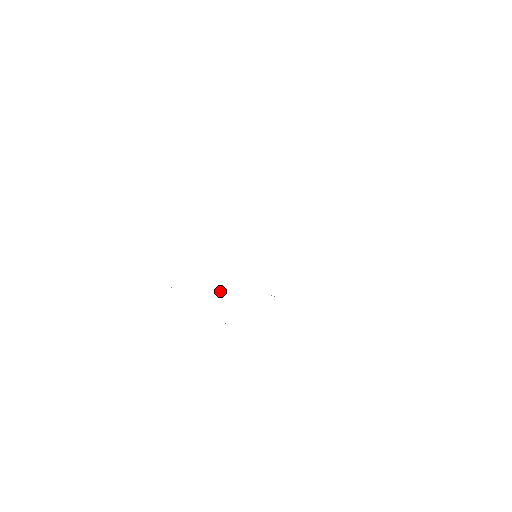
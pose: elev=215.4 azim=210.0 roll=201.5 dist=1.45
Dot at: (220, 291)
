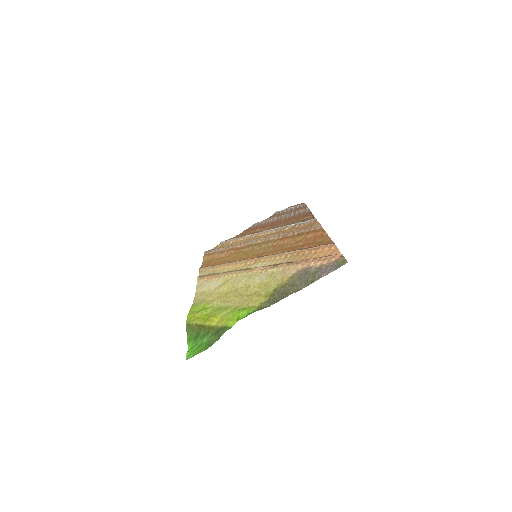
Dot at: (253, 236)
